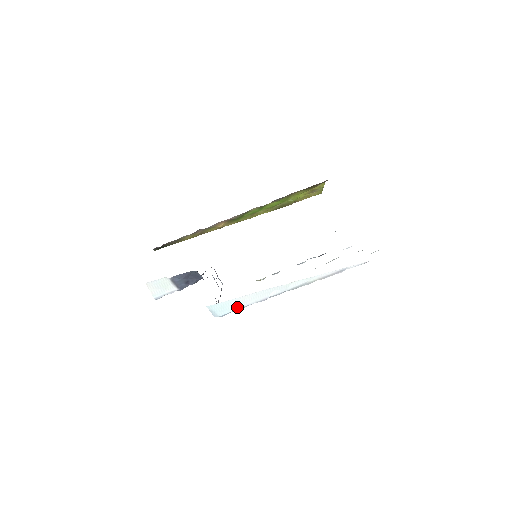
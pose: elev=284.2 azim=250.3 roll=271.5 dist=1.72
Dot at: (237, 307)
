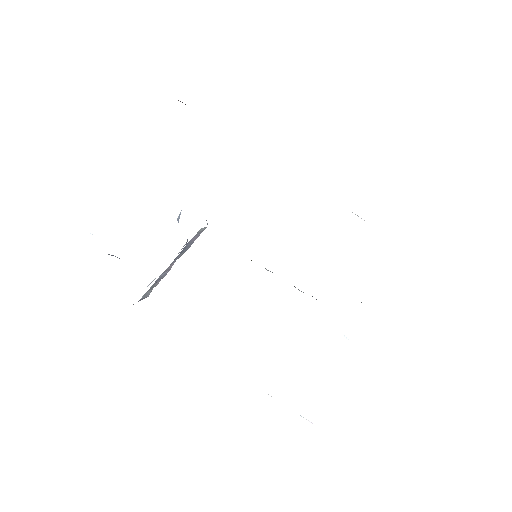
Dot at: occluded
